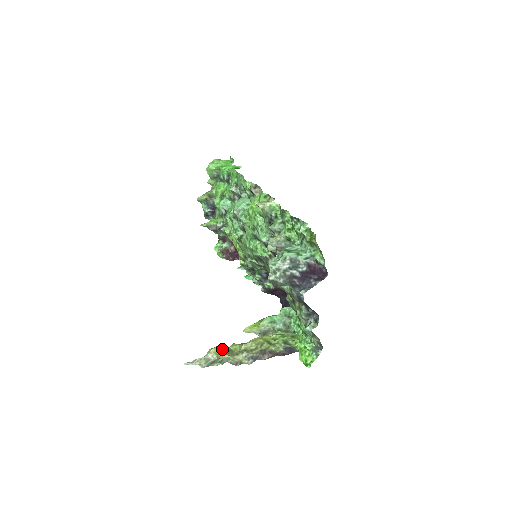
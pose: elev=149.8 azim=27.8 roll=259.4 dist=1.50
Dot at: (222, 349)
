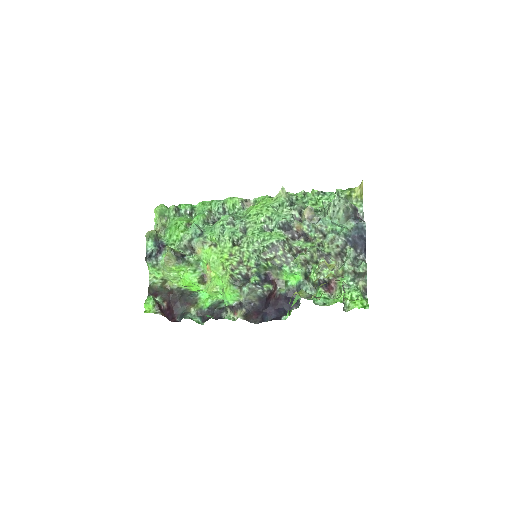
Dot at: (328, 264)
